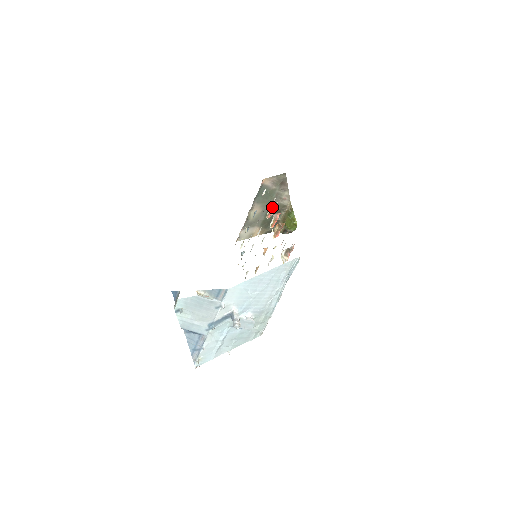
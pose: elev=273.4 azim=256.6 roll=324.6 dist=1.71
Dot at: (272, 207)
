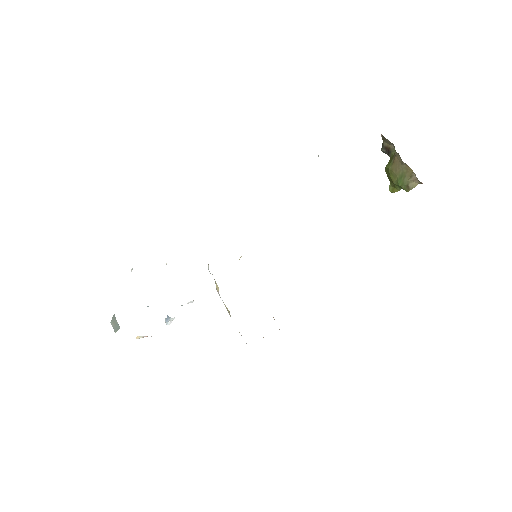
Dot at: occluded
